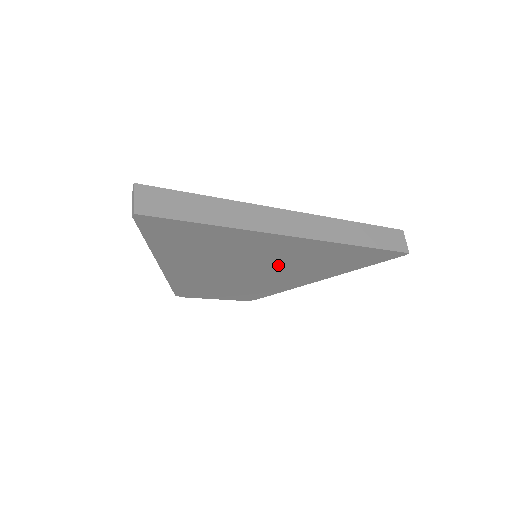
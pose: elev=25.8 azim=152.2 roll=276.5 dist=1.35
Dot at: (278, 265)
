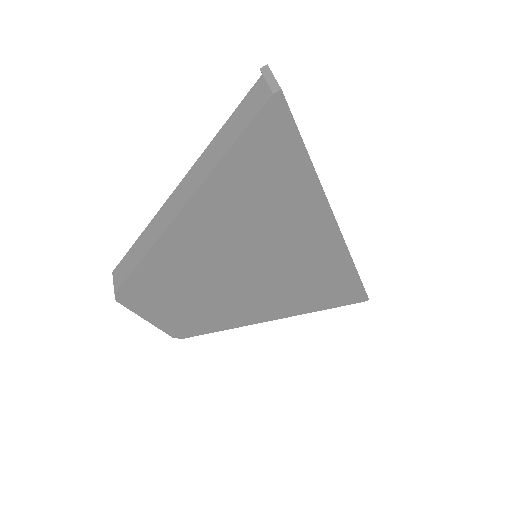
Dot at: (276, 273)
